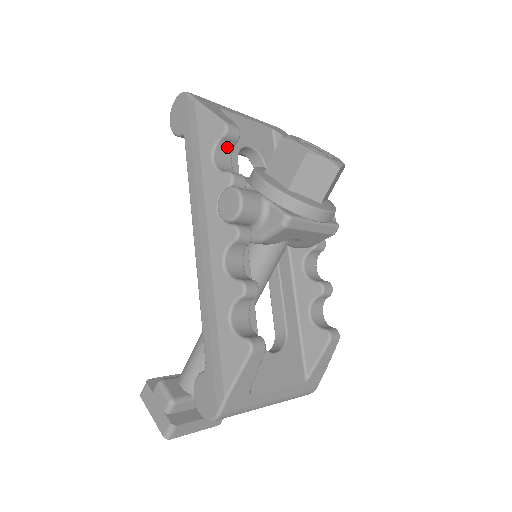
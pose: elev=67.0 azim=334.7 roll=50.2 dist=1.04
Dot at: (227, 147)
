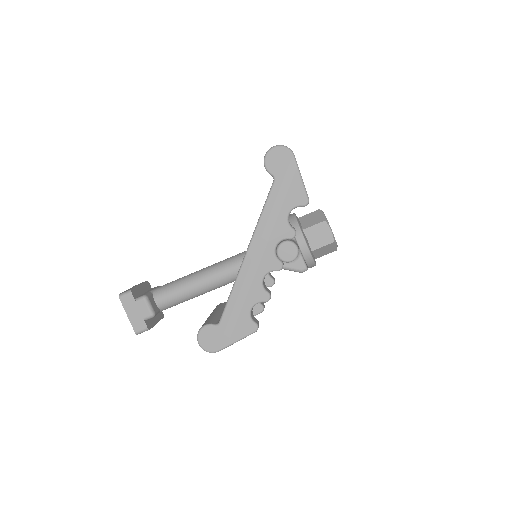
Dot at: occluded
